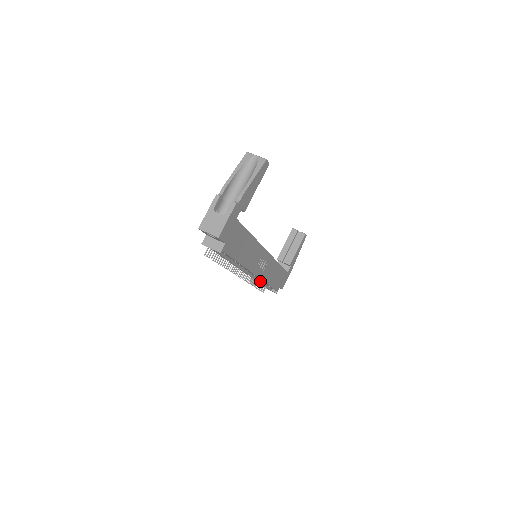
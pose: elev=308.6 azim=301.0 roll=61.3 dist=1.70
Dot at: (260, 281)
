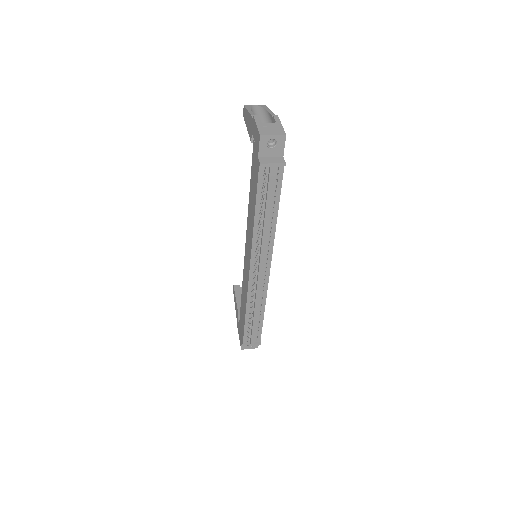
Dot at: (257, 306)
